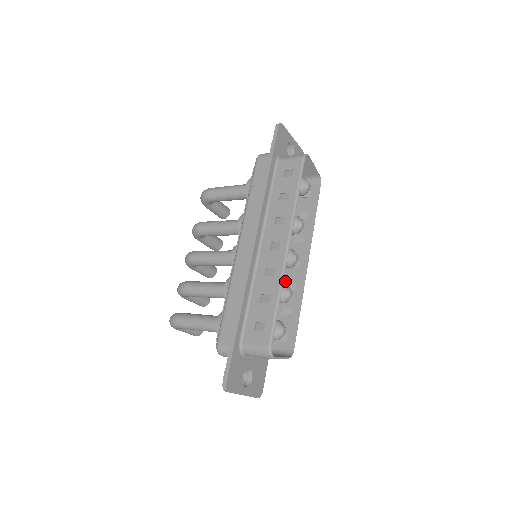
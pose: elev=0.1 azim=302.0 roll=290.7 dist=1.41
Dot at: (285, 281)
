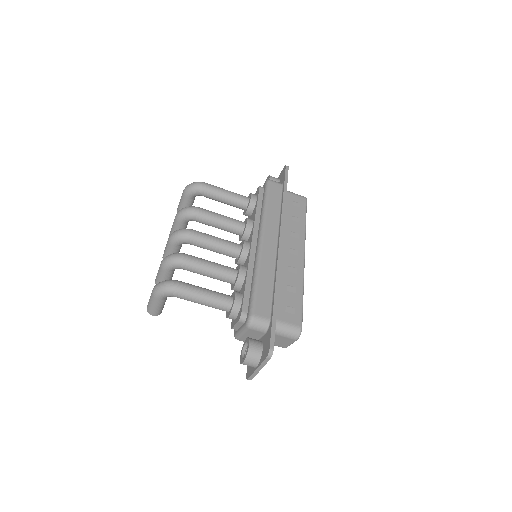
Dot at: occluded
